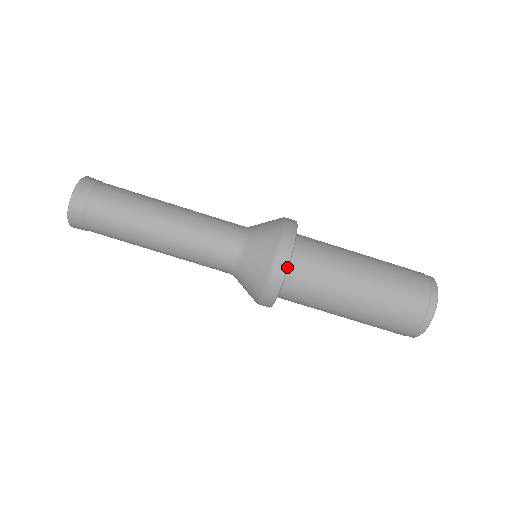
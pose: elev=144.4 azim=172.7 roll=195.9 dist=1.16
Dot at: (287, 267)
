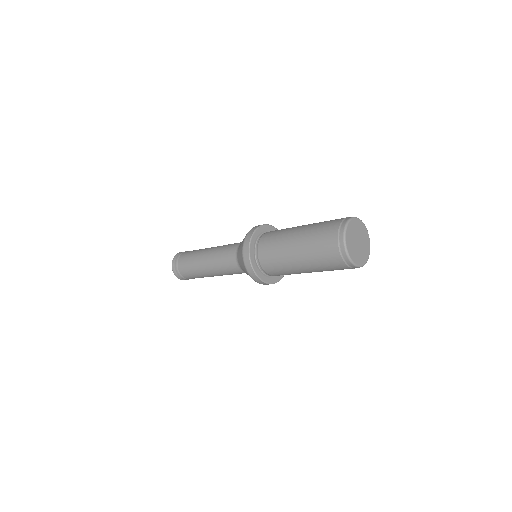
Dot at: (257, 277)
